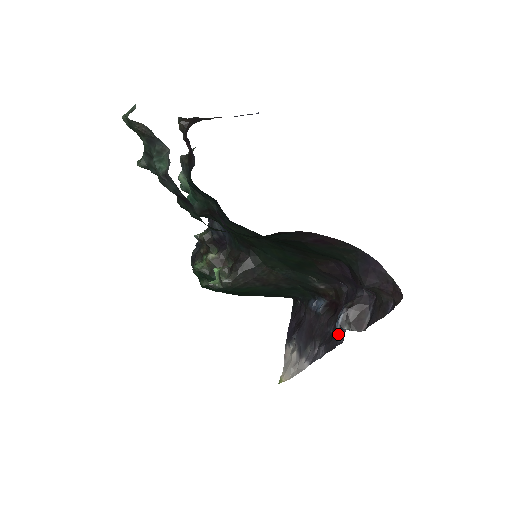
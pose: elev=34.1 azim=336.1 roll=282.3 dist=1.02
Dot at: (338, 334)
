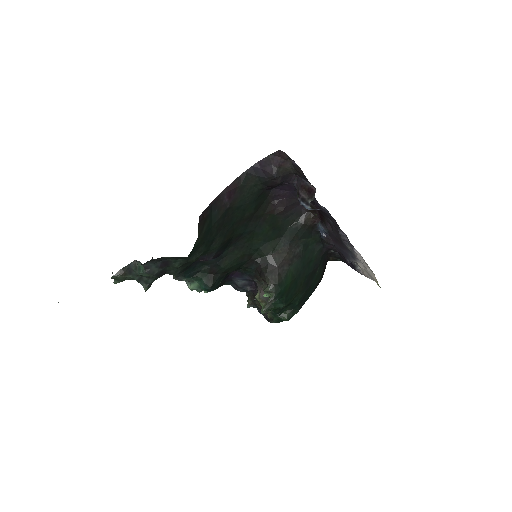
Dot at: (326, 214)
